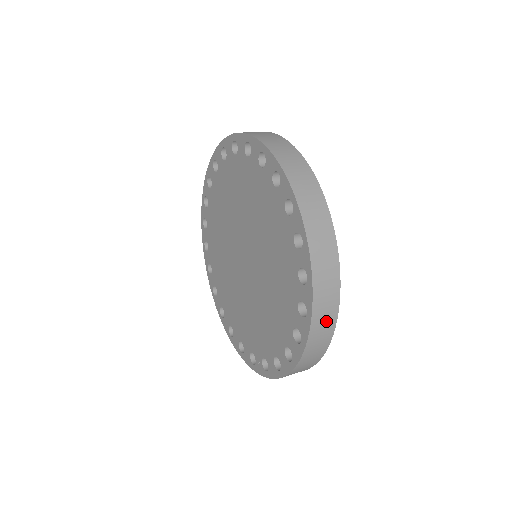
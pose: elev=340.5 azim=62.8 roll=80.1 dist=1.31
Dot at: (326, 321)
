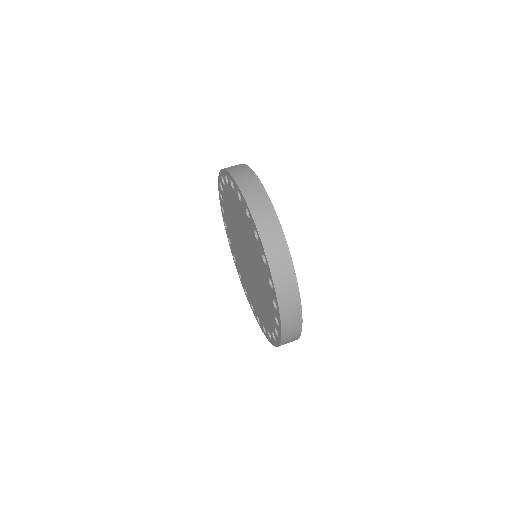
Dot at: (293, 312)
